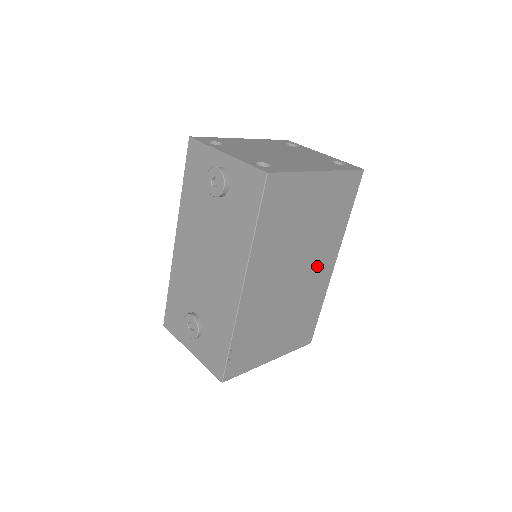
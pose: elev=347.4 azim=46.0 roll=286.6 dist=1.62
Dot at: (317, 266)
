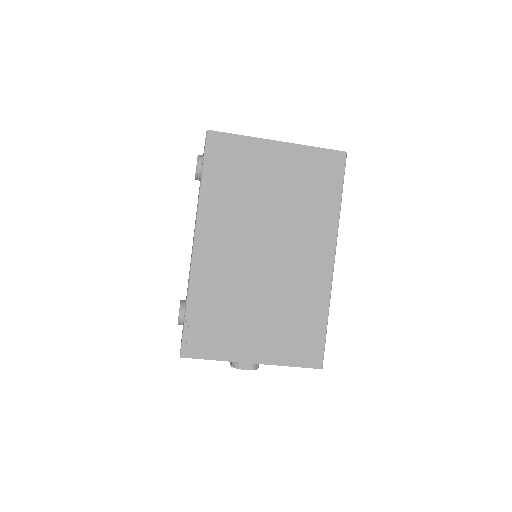
Dot at: (302, 253)
